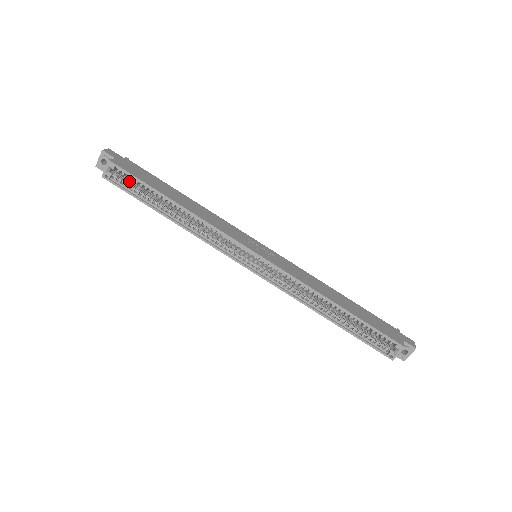
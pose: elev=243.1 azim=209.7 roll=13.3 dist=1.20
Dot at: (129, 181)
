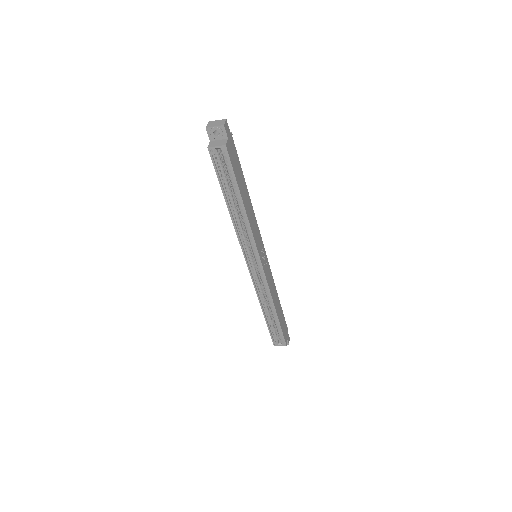
Dot at: (224, 163)
